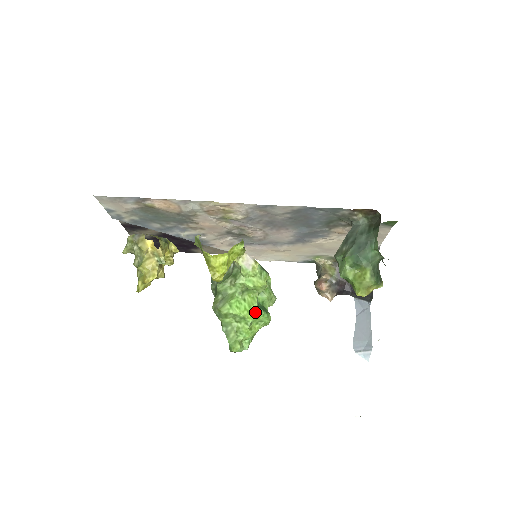
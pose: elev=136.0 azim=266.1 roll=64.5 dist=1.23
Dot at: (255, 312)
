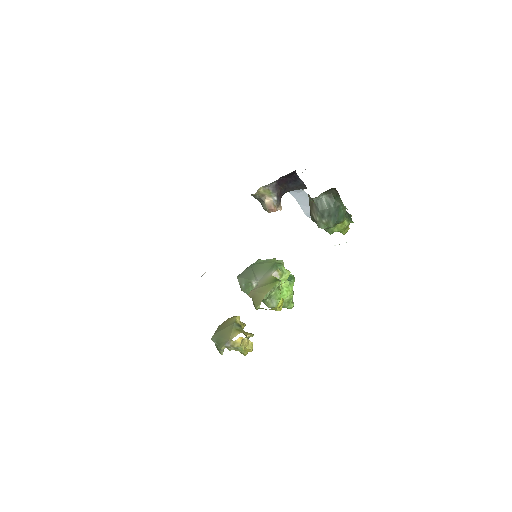
Dot at: (291, 286)
